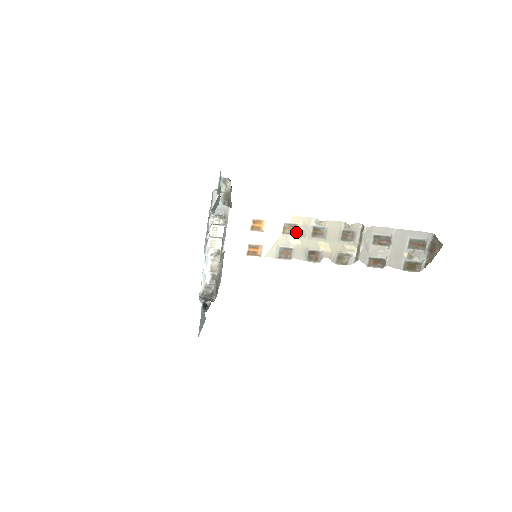
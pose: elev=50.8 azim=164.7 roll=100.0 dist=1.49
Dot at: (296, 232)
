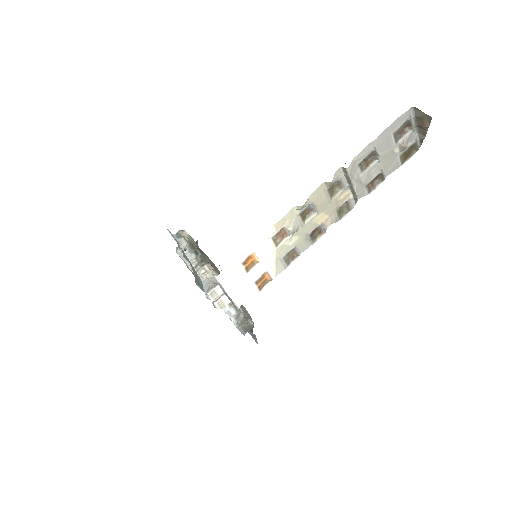
Dot at: (287, 233)
